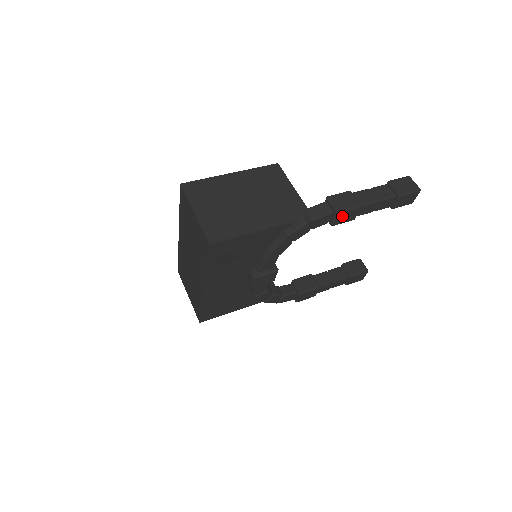
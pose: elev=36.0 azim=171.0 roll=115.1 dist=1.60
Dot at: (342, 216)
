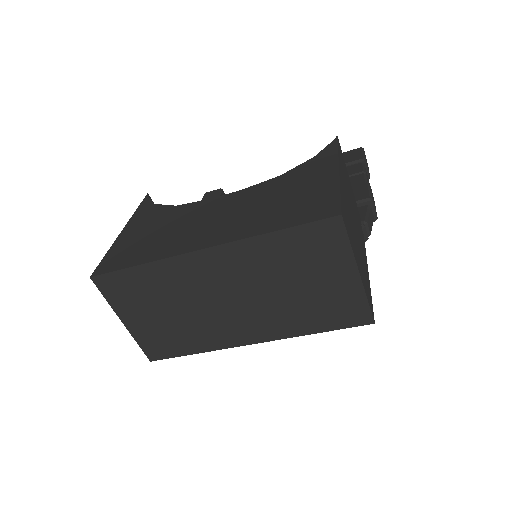
Dot at: occluded
